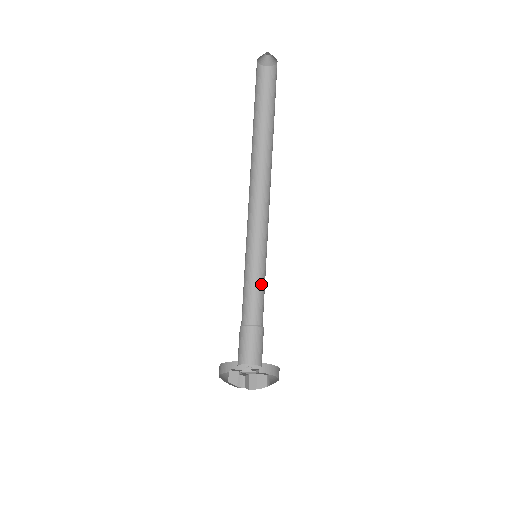
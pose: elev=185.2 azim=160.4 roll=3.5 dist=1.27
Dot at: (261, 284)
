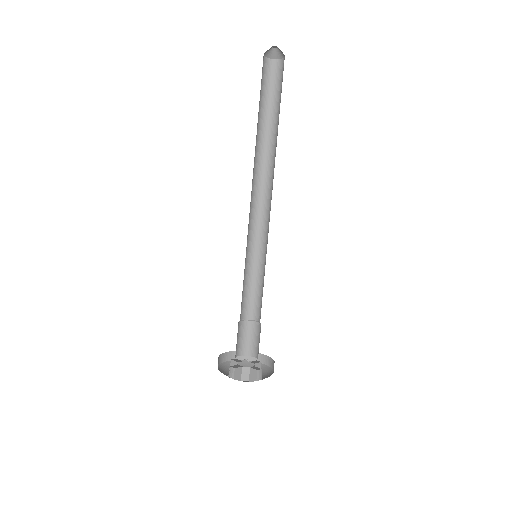
Dot at: (262, 283)
